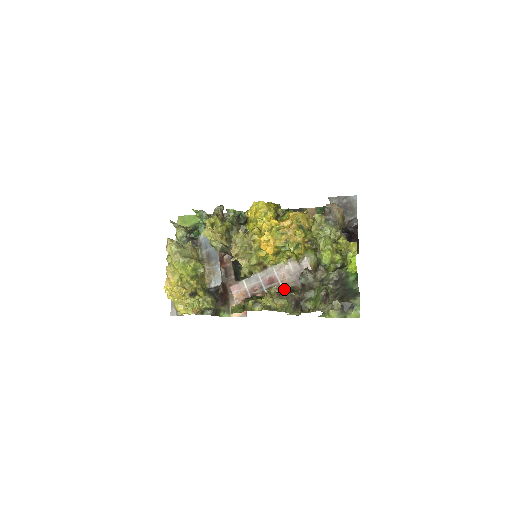
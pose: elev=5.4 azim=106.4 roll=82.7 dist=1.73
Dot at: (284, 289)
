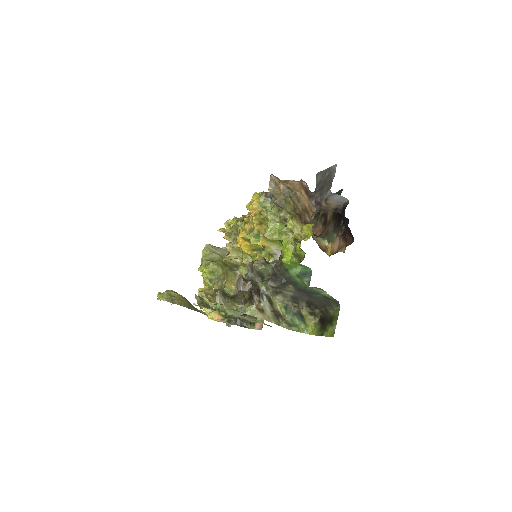
Dot at: occluded
